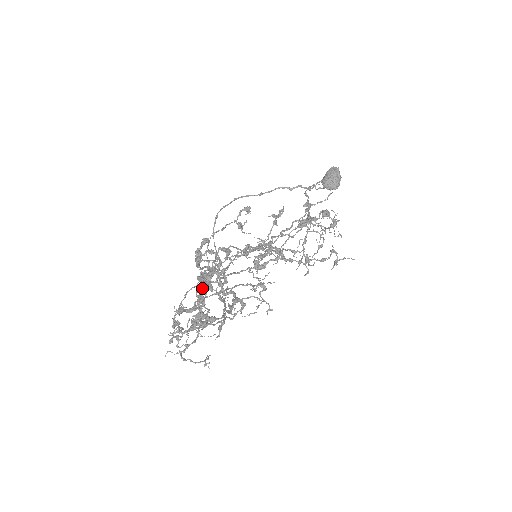
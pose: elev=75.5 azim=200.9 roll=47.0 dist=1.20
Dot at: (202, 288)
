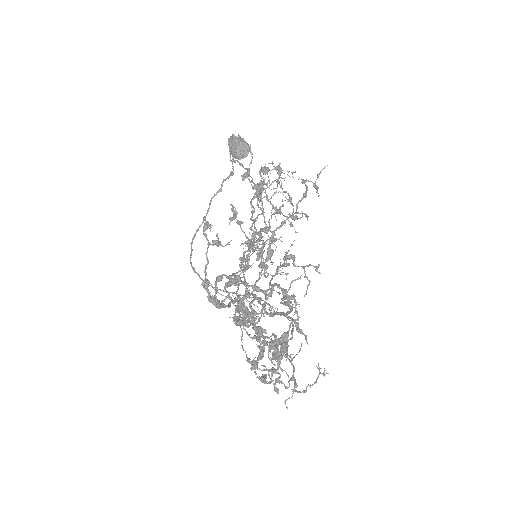
Dot at: (248, 320)
